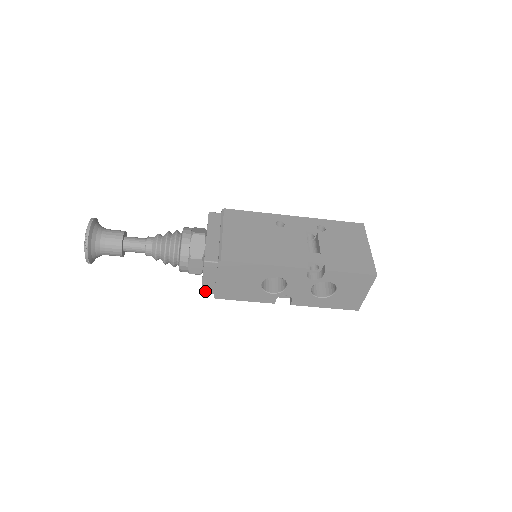
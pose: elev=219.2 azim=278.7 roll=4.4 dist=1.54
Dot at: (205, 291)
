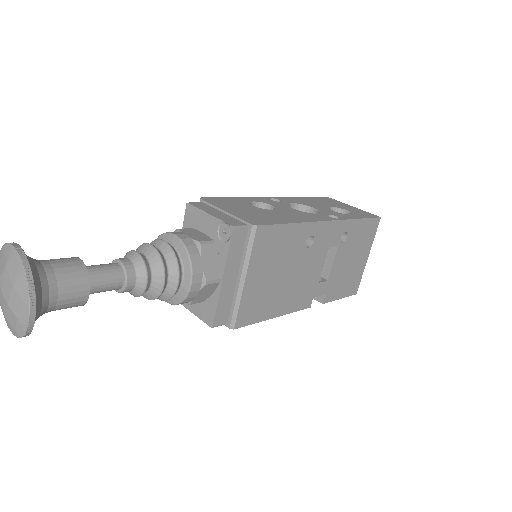
Dot at: occluded
